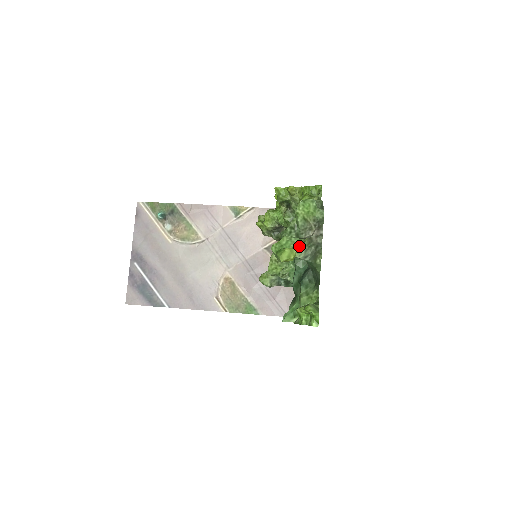
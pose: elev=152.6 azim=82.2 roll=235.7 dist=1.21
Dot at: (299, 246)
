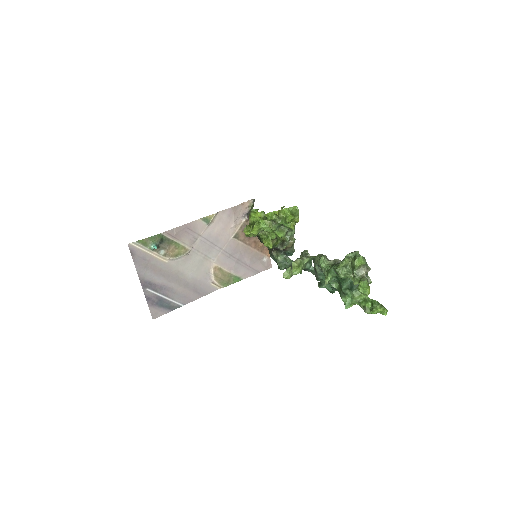
Dot at: (367, 283)
